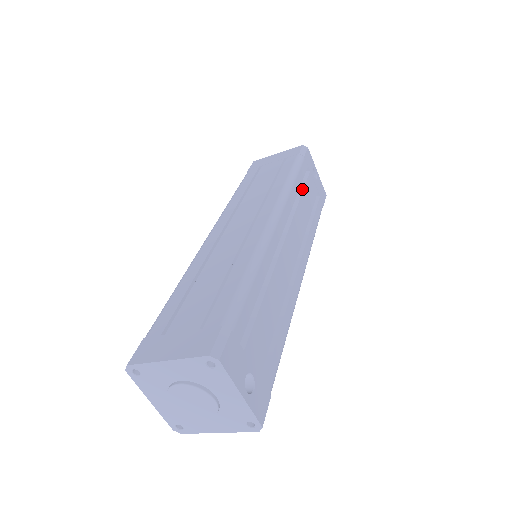
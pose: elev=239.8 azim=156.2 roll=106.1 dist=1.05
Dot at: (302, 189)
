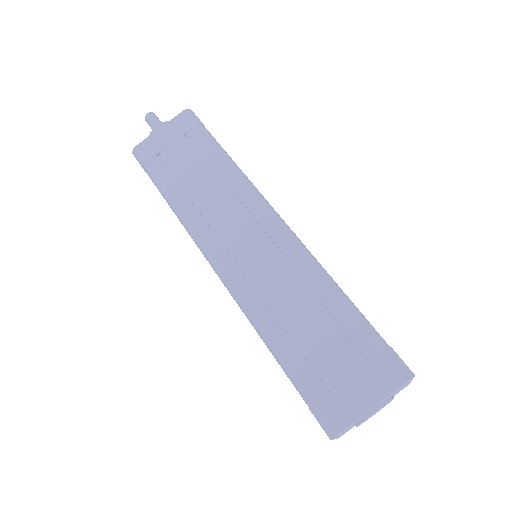
Dot at: occluded
